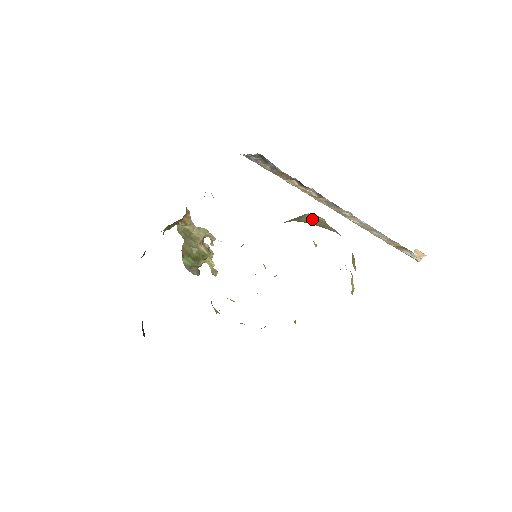
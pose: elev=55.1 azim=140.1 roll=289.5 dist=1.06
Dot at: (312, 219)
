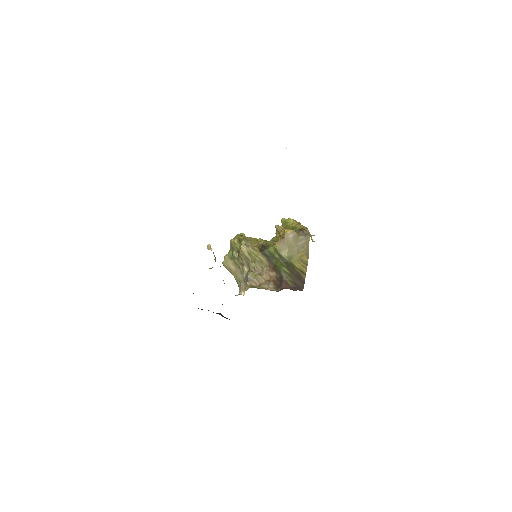
Dot at: (293, 243)
